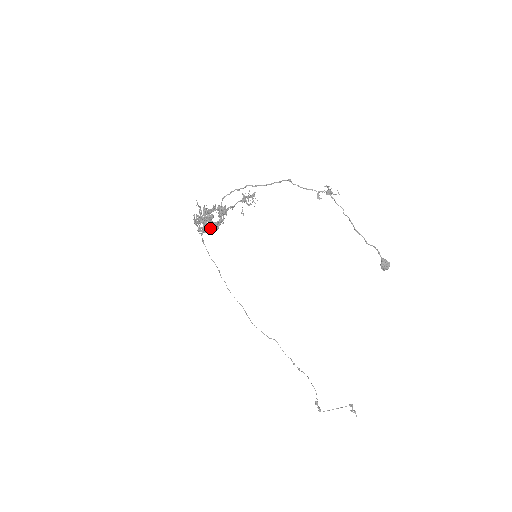
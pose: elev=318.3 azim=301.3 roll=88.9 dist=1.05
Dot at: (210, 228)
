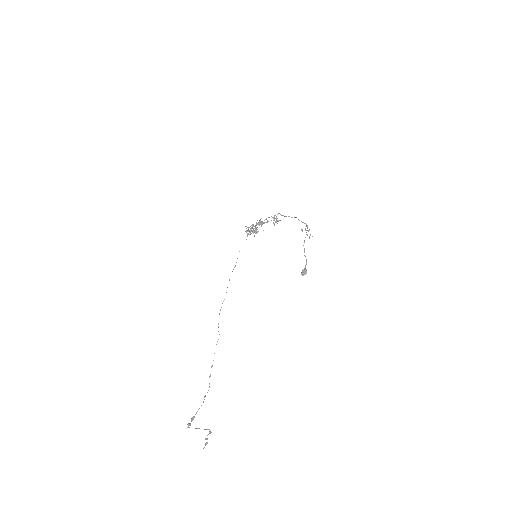
Dot at: (251, 230)
